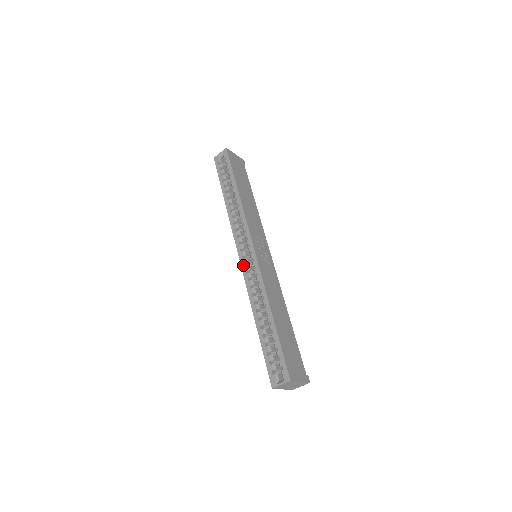
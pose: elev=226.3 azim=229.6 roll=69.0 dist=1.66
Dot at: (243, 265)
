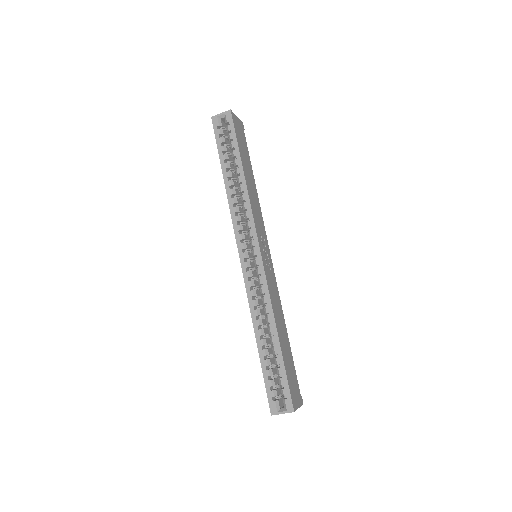
Dot at: (245, 269)
